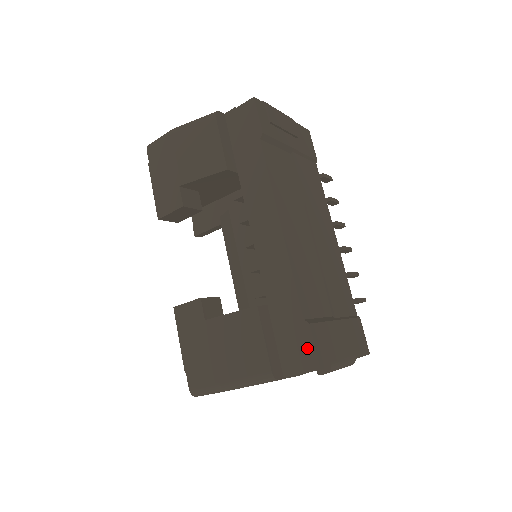
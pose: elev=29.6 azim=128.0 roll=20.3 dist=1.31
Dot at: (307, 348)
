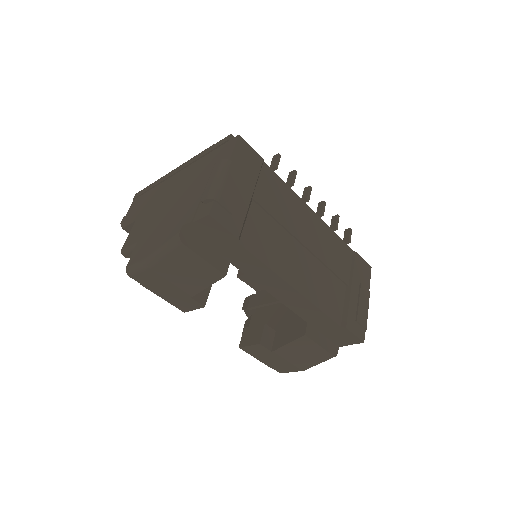
Dot at: (350, 337)
